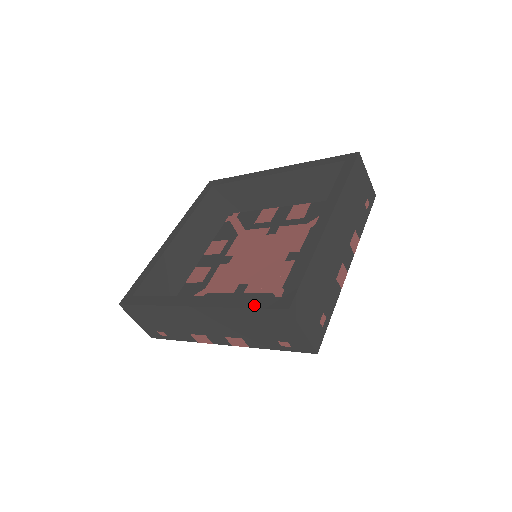
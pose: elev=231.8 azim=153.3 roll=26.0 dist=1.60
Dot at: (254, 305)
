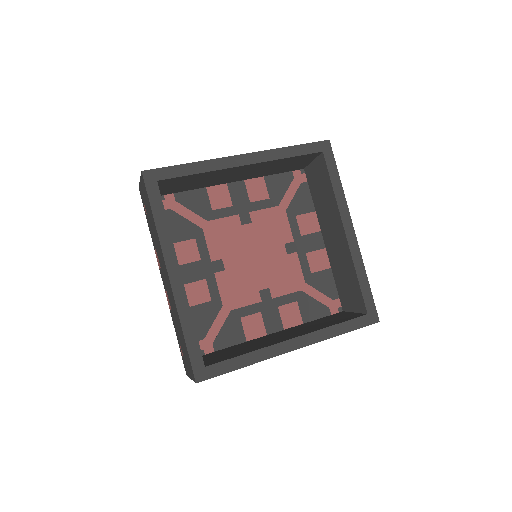
Dot at: (190, 347)
